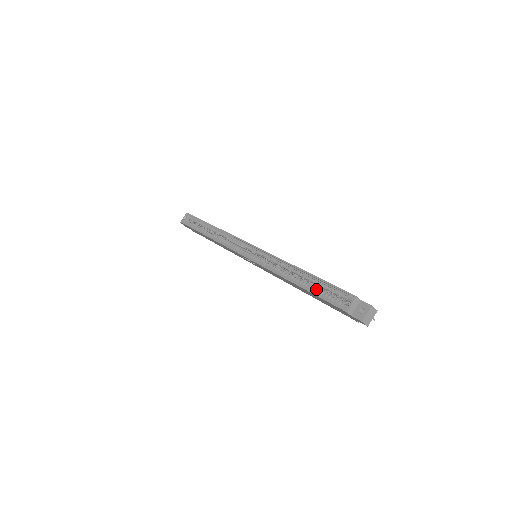
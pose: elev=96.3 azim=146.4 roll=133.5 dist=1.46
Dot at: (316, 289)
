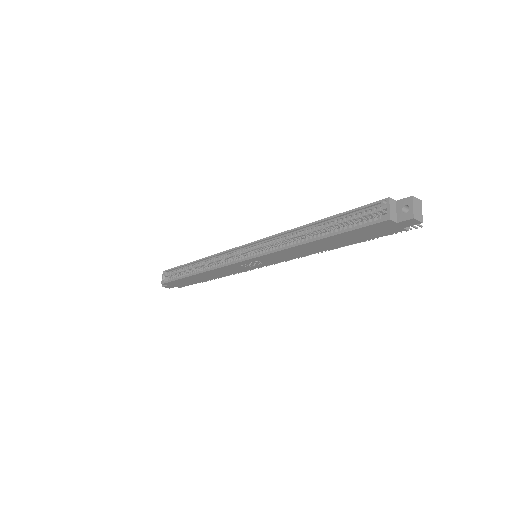
Dot at: (340, 228)
